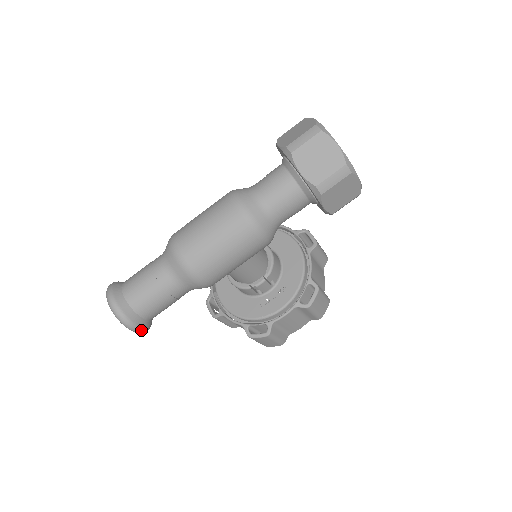
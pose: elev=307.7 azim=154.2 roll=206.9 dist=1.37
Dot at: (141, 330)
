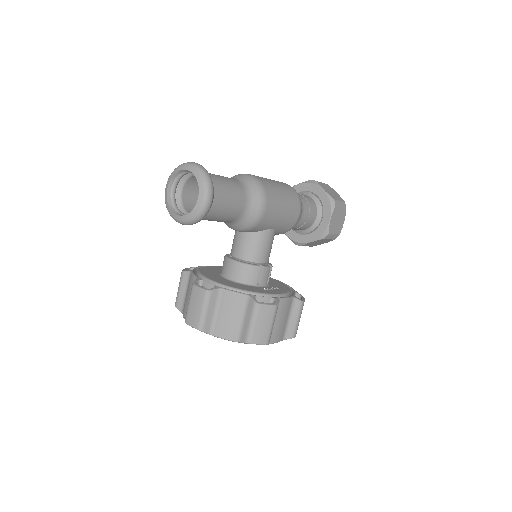
Dot at: (210, 203)
